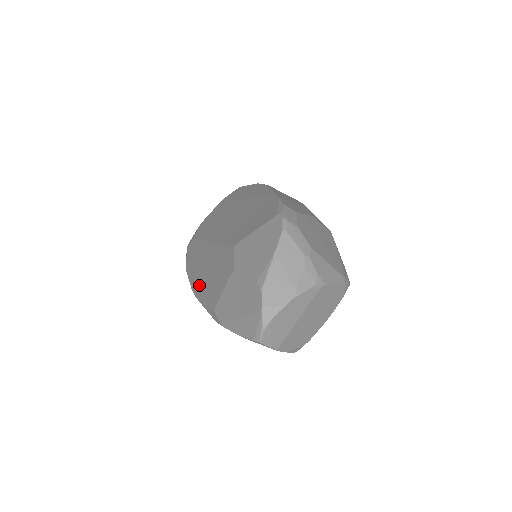
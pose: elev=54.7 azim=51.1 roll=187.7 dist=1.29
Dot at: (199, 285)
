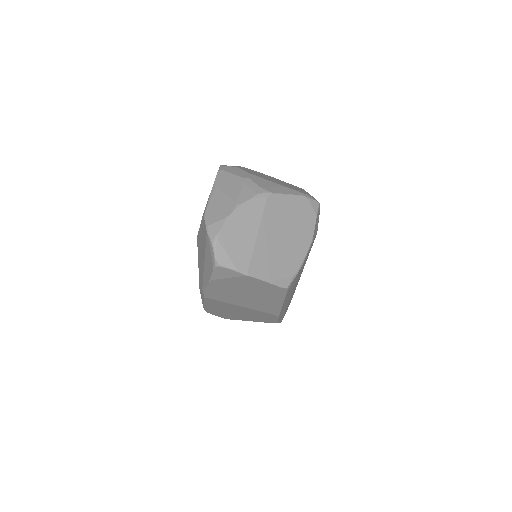
Dot at: occluded
